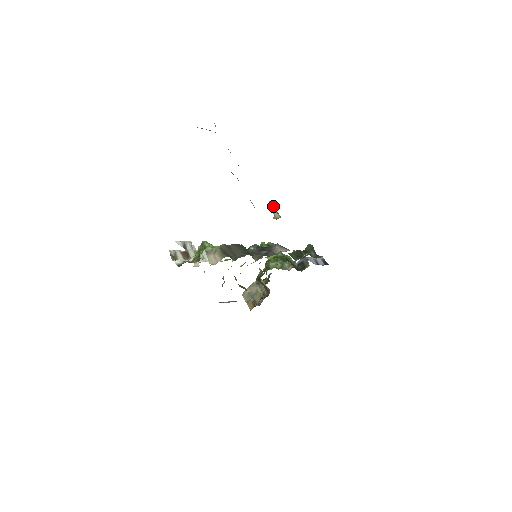
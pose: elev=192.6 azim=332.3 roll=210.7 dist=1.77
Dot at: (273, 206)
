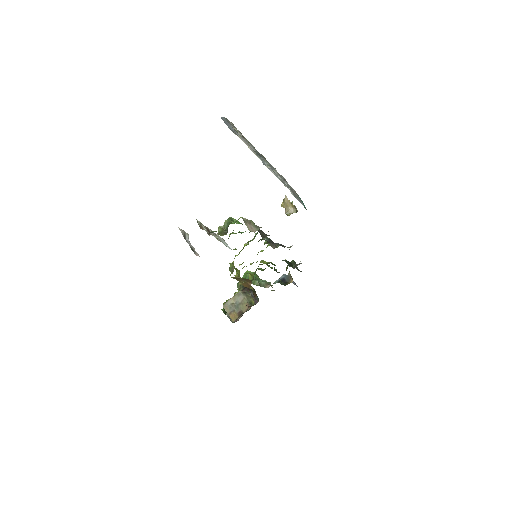
Dot at: (289, 200)
